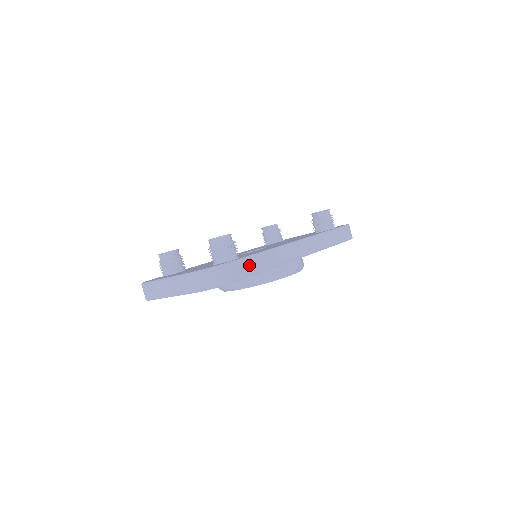
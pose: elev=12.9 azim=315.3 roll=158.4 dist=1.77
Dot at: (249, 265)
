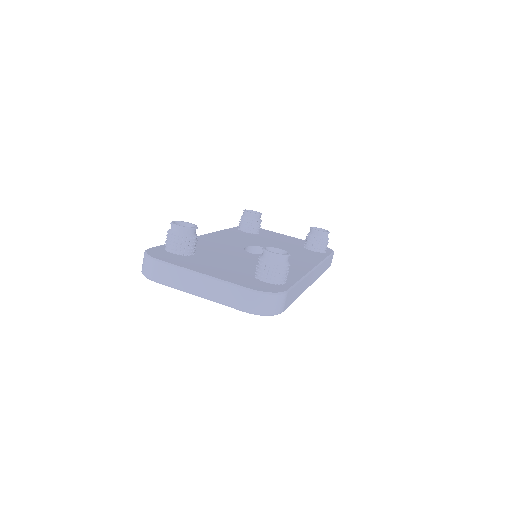
Dot at: (294, 293)
